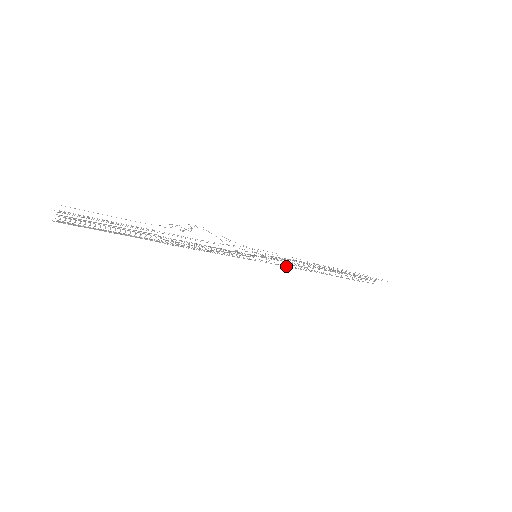
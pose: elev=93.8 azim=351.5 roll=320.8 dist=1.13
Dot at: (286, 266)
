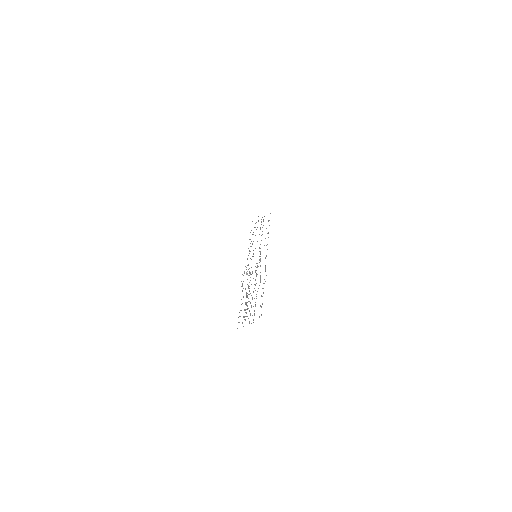
Dot at: (259, 248)
